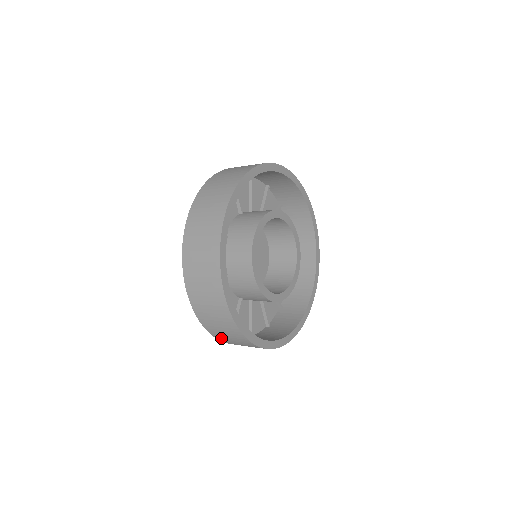
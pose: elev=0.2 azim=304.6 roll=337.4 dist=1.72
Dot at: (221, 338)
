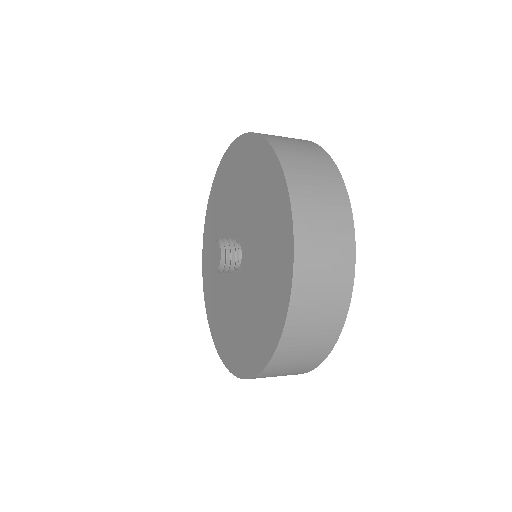
Dot at: (294, 332)
